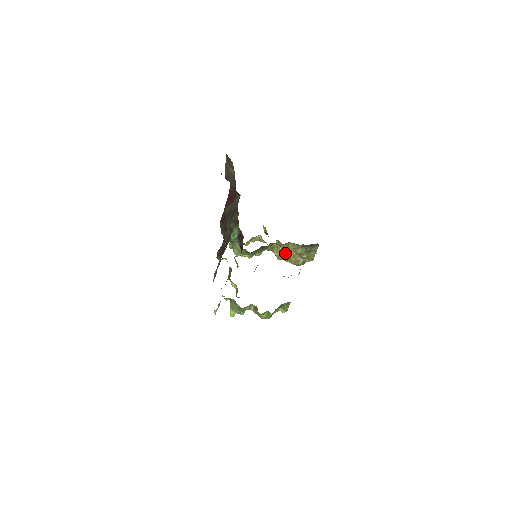
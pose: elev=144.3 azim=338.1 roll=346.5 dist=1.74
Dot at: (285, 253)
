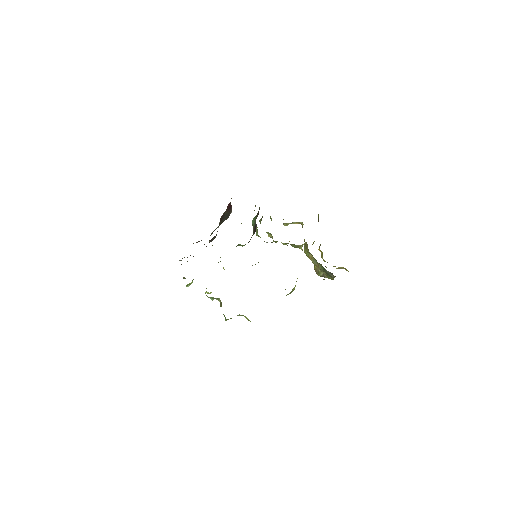
Dot at: (310, 257)
